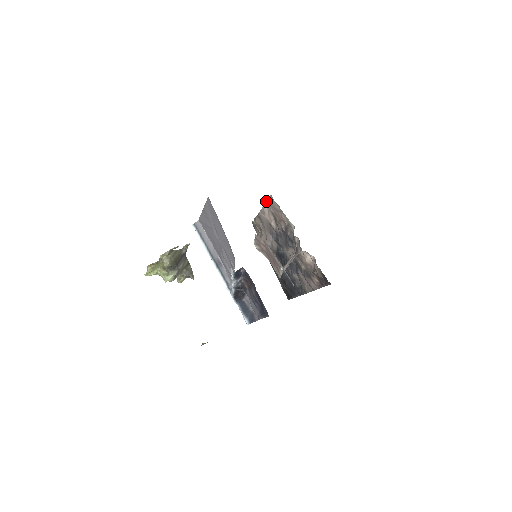
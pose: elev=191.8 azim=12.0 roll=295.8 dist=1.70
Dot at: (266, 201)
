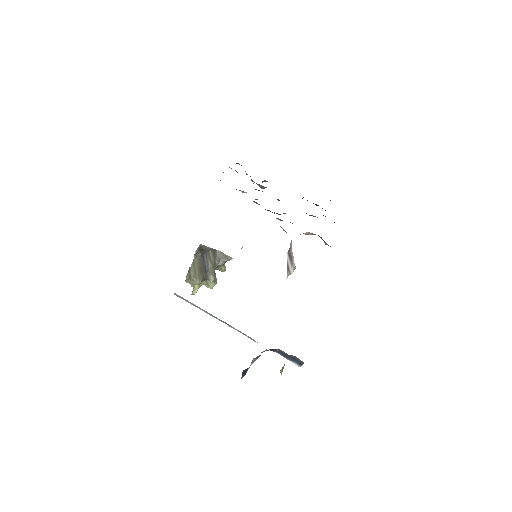
Dot at: occluded
